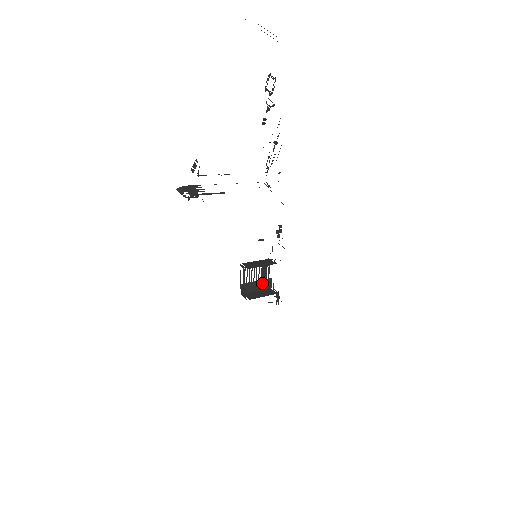
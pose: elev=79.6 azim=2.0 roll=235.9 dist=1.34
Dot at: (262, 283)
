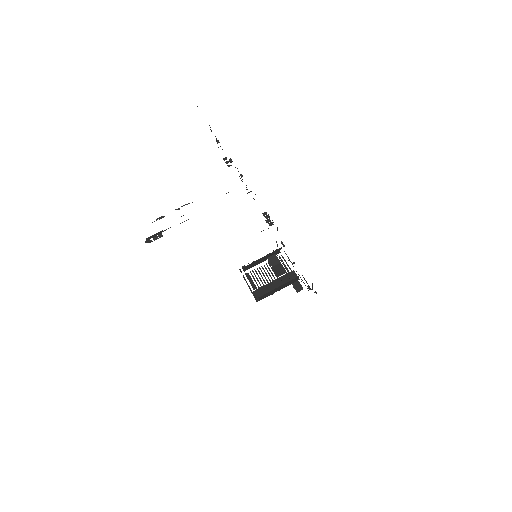
Dot at: (283, 280)
